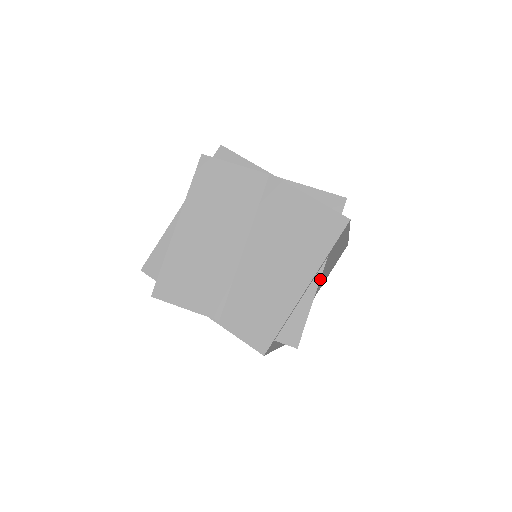
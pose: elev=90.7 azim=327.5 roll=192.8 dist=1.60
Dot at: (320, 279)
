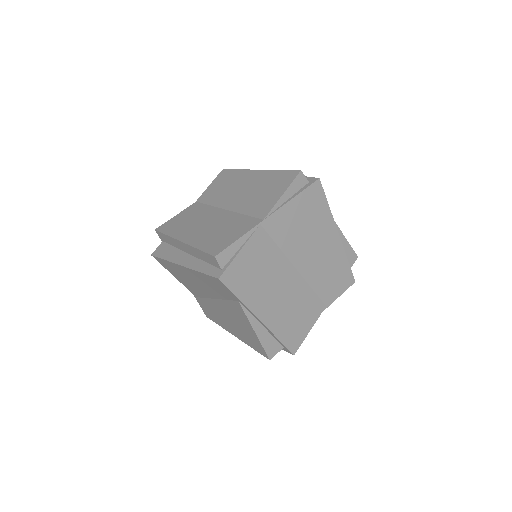
Dot at: occluded
